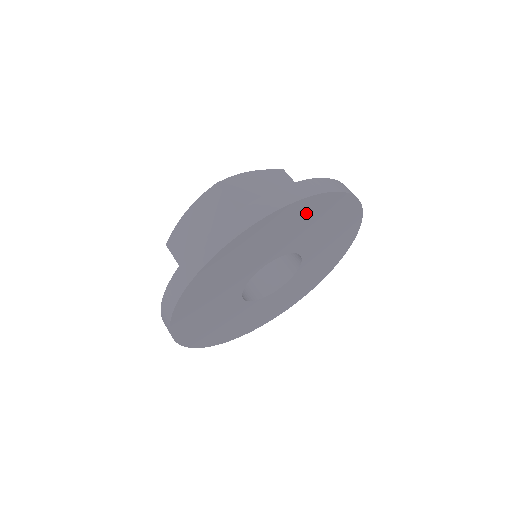
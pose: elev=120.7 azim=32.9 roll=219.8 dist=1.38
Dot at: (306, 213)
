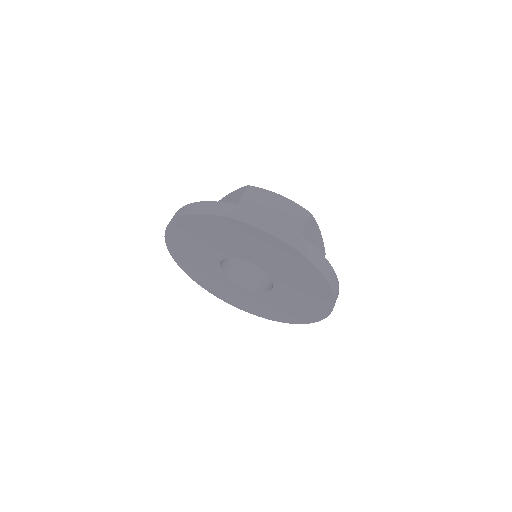
Dot at: (257, 239)
